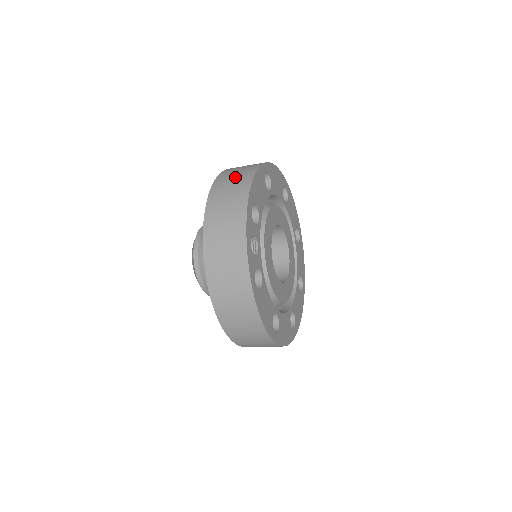
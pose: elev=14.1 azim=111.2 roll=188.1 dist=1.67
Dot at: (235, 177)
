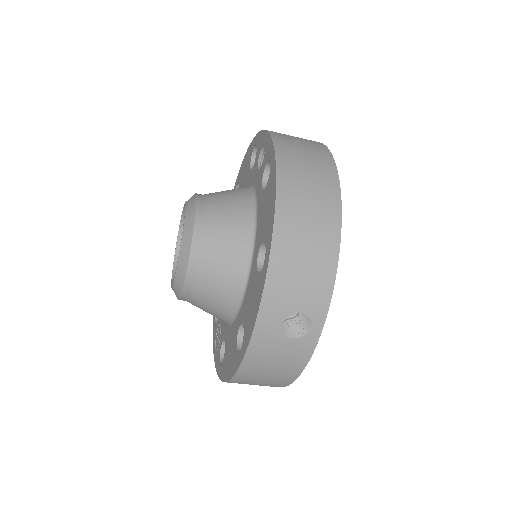
Dot at: occluded
